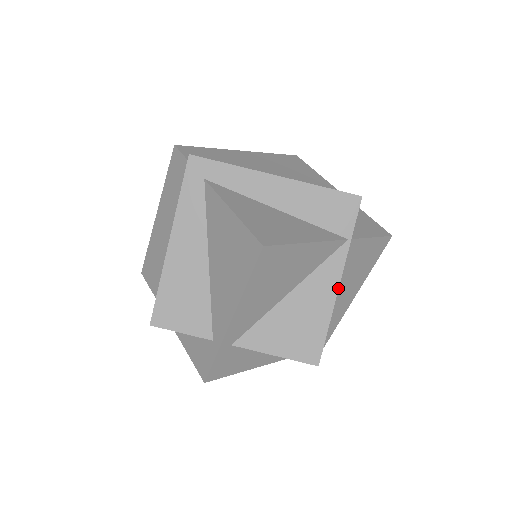
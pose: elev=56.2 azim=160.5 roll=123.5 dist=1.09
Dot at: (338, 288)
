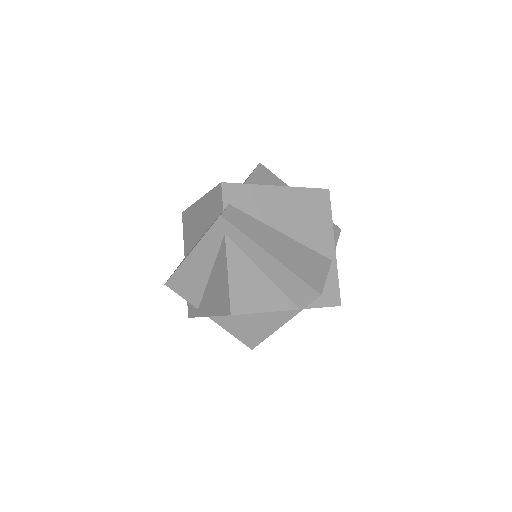
Dot at: (281, 326)
